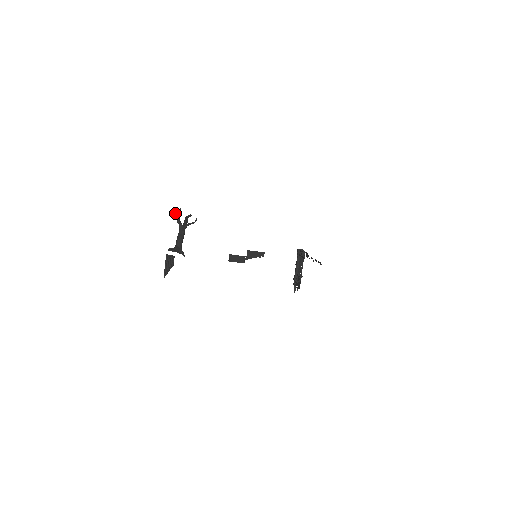
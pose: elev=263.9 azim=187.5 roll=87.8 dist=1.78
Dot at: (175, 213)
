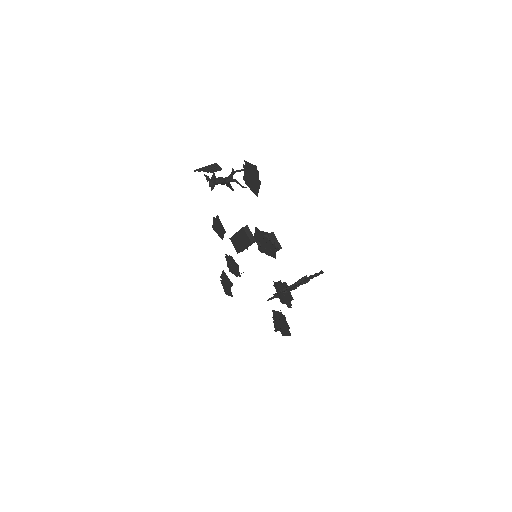
Dot at: (233, 170)
